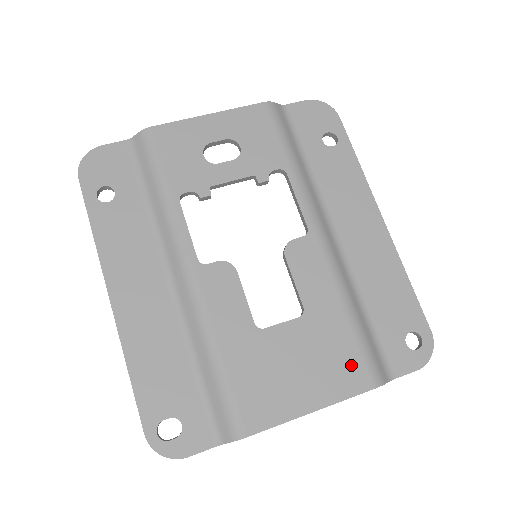
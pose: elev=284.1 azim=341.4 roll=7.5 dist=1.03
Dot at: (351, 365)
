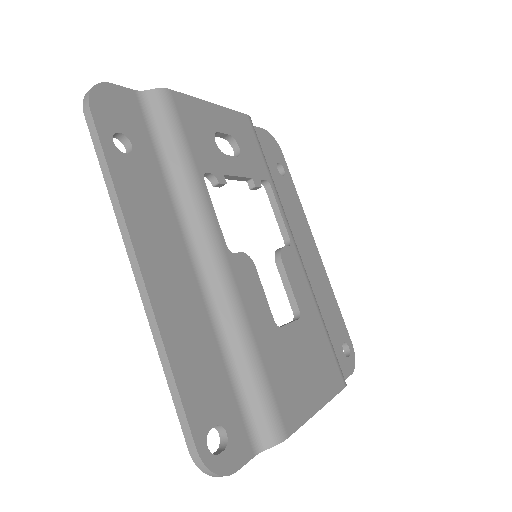
Dot at: (332, 366)
